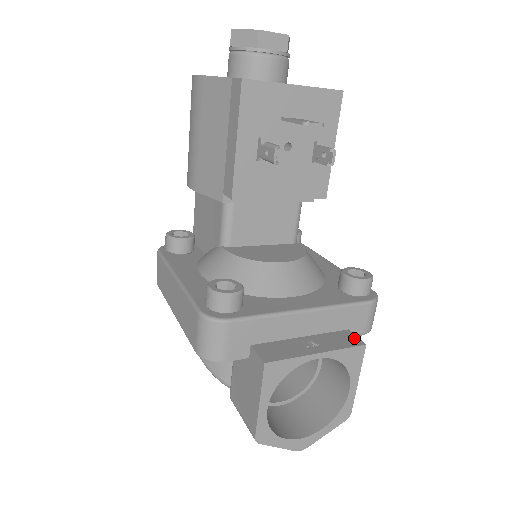
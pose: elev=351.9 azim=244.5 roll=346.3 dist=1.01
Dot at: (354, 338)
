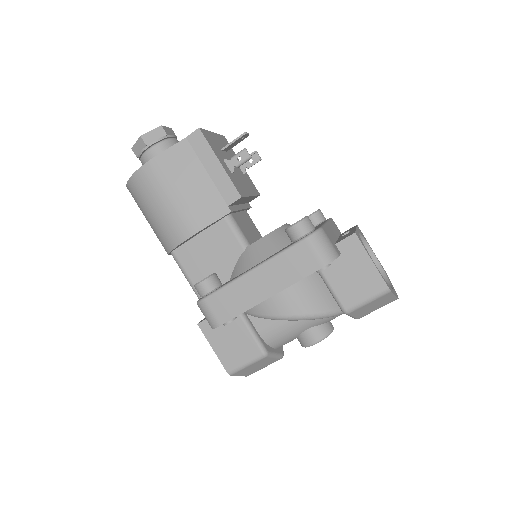
Dot at: (349, 229)
